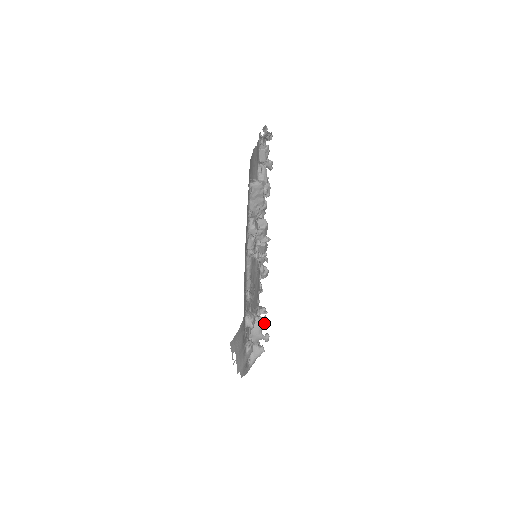
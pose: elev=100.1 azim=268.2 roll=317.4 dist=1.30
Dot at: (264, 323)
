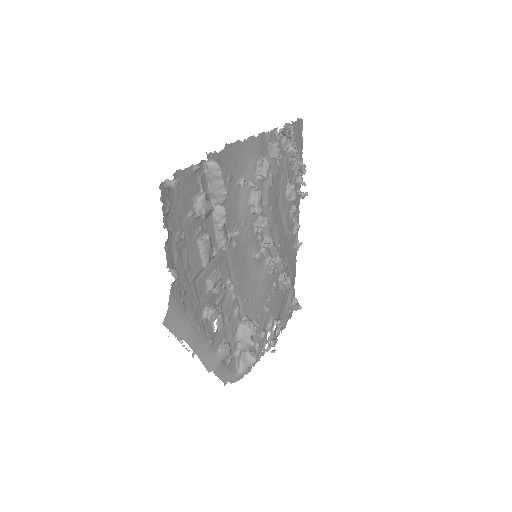
Dot at: (253, 329)
